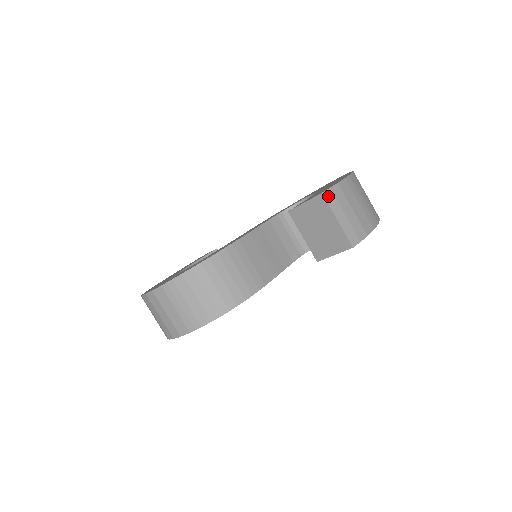
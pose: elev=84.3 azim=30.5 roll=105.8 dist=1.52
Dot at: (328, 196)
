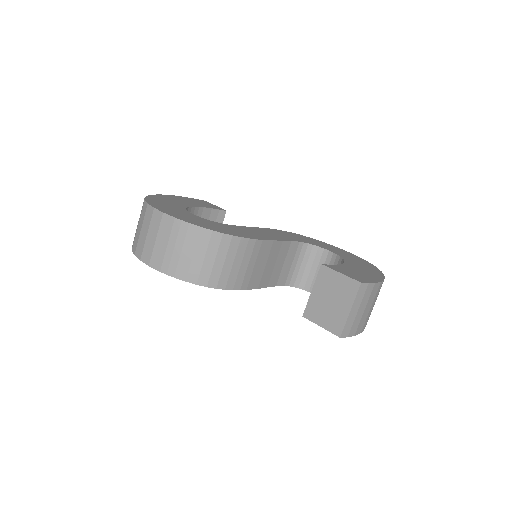
Dot at: (362, 288)
